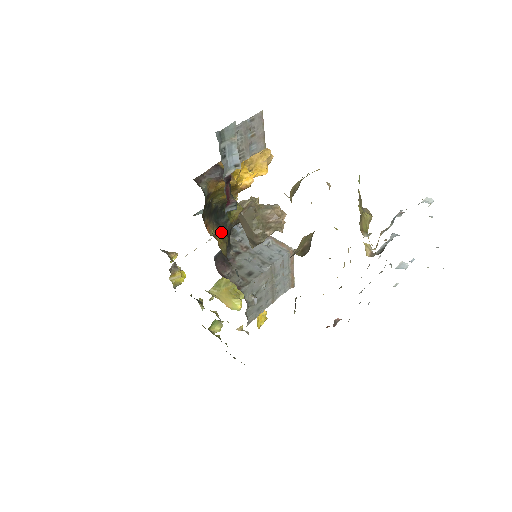
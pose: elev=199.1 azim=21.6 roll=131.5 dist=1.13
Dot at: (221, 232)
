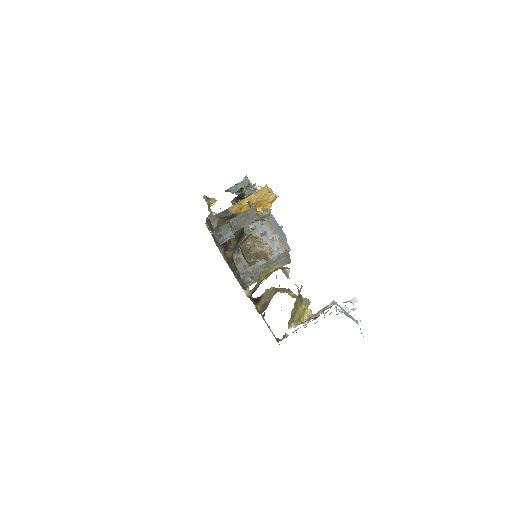
Dot at: (231, 239)
